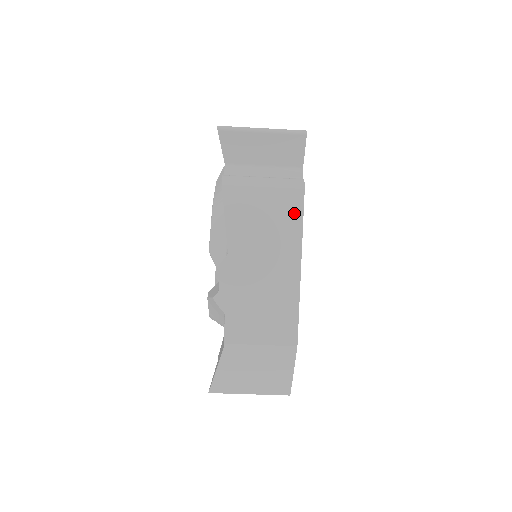
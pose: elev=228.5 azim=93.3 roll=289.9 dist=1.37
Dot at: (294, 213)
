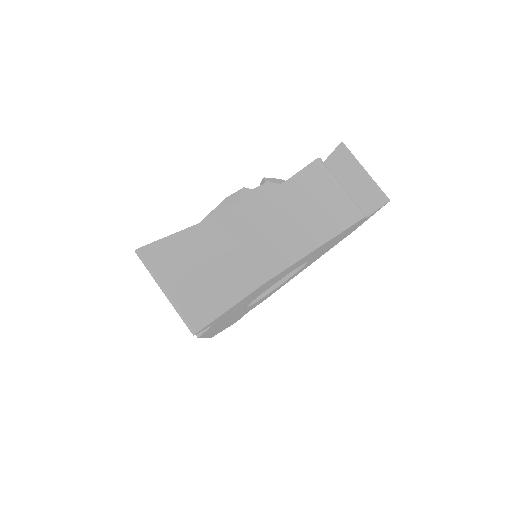
Dot at: (347, 218)
